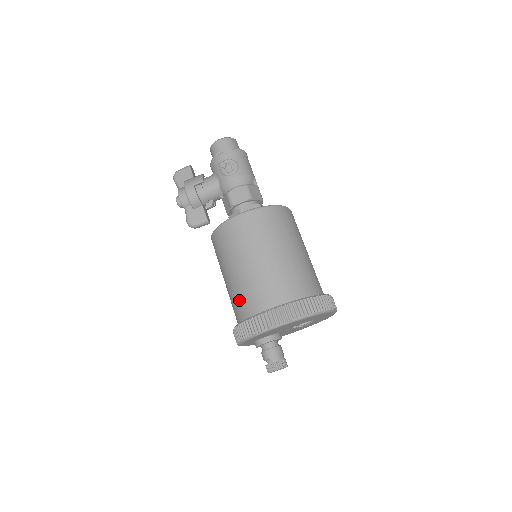
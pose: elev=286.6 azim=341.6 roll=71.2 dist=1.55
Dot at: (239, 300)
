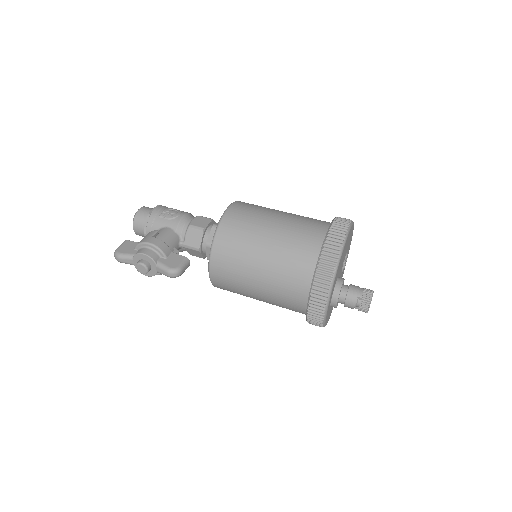
Dot at: (295, 255)
